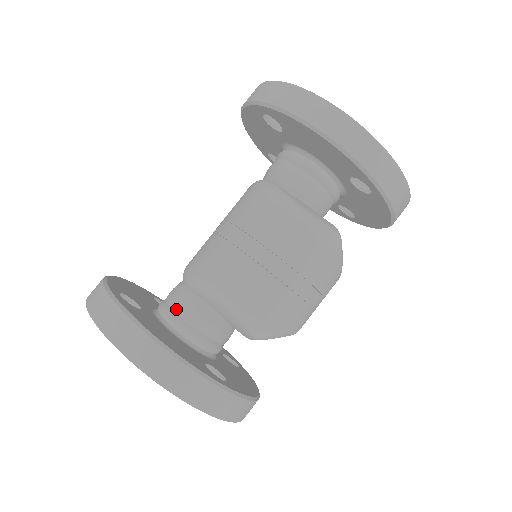
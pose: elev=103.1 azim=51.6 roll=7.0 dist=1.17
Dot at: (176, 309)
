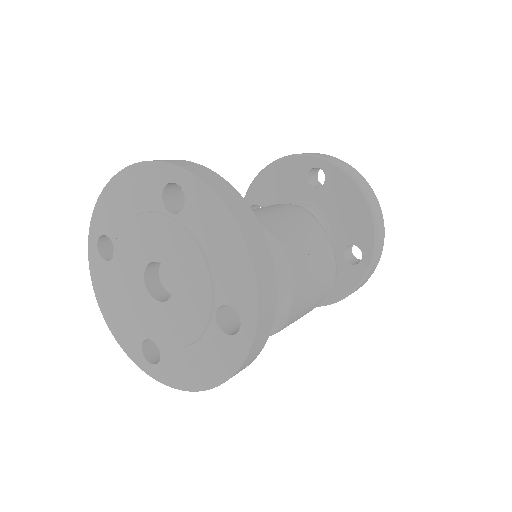
Dot at: occluded
